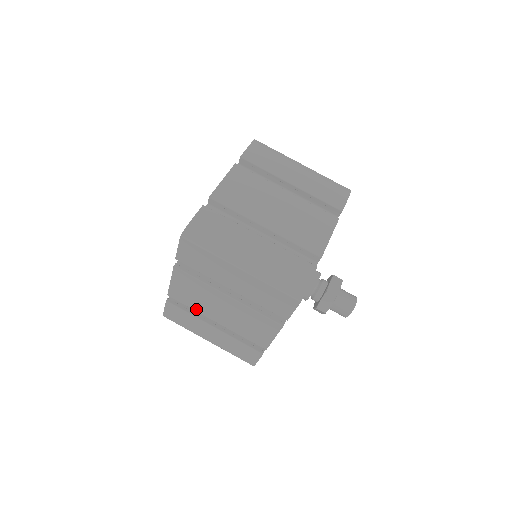
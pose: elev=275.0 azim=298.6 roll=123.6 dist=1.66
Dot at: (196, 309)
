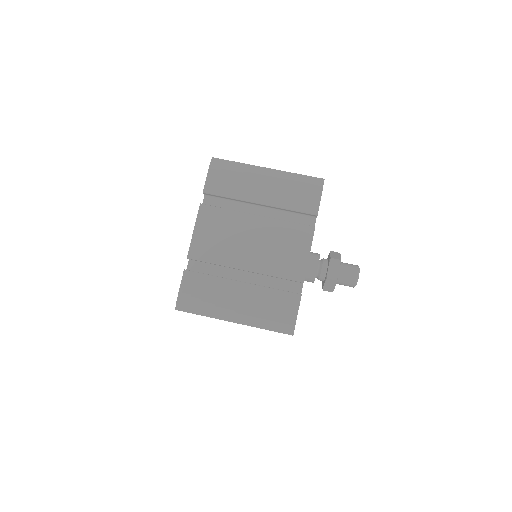
Dot at: occluded
